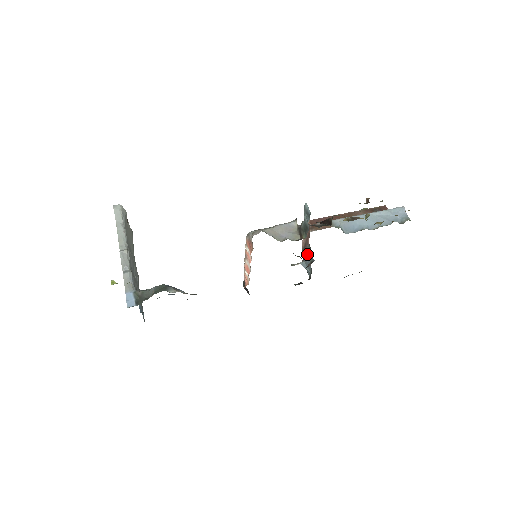
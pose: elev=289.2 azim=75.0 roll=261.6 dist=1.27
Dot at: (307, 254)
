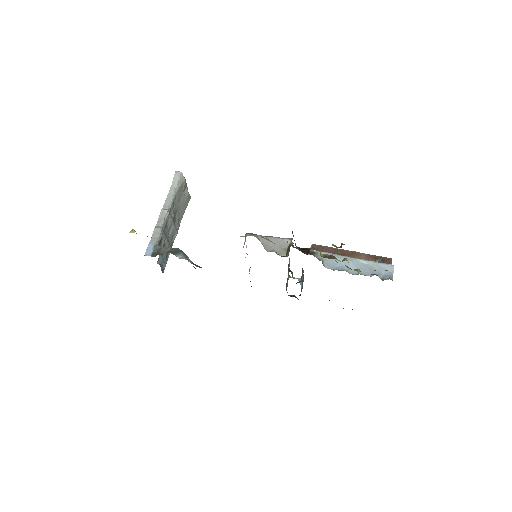
Dot at: occluded
